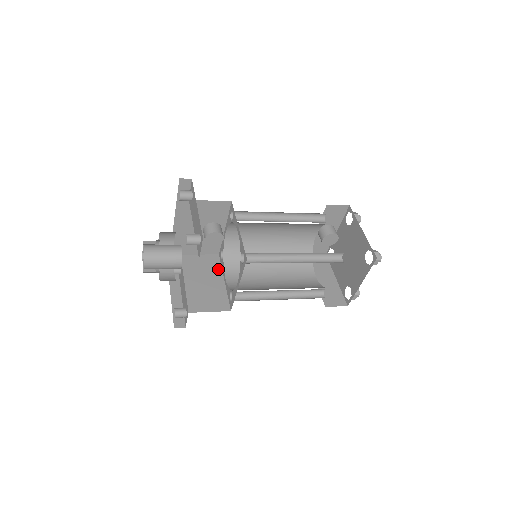
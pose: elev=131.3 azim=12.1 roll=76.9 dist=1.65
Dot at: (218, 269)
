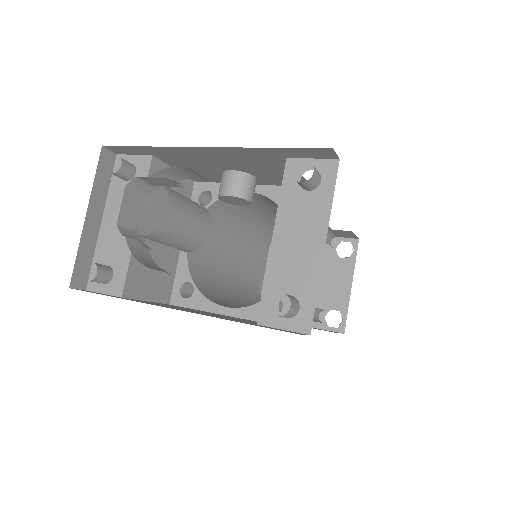
Dot at: occluded
